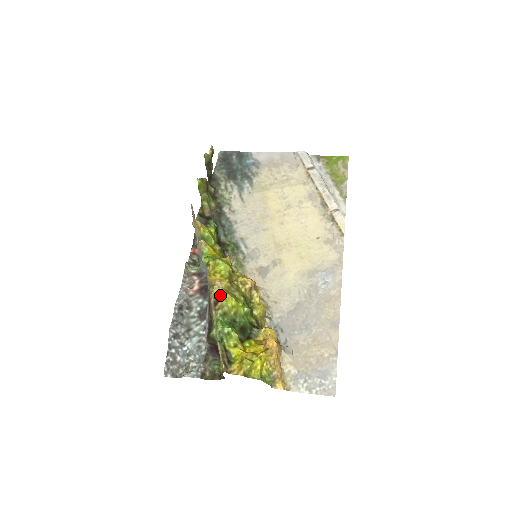
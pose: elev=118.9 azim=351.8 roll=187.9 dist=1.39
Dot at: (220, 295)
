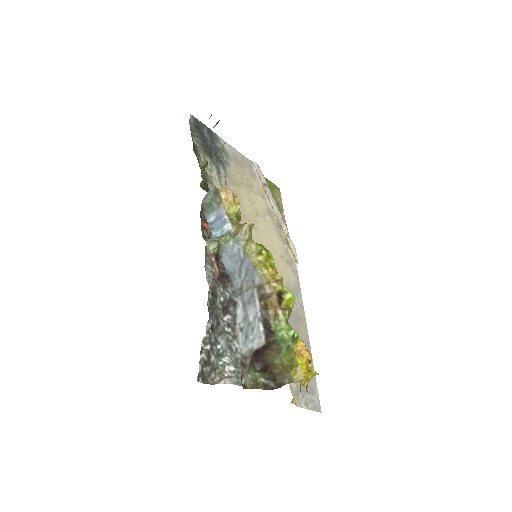
Dot at: (284, 293)
